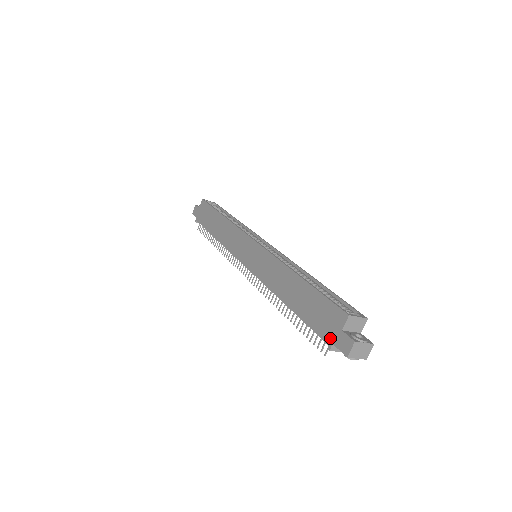
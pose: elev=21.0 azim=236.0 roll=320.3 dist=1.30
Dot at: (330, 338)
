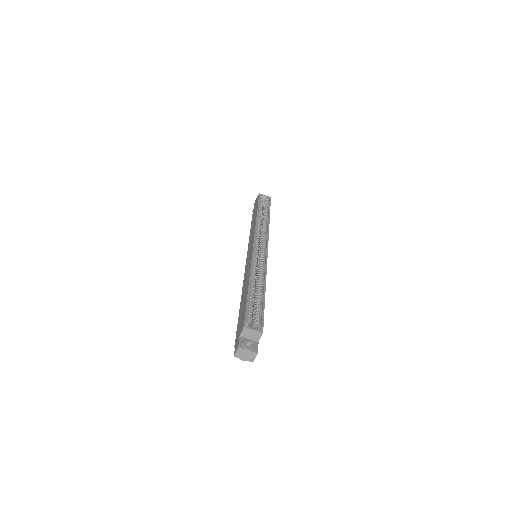
Dot at: (236, 339)
